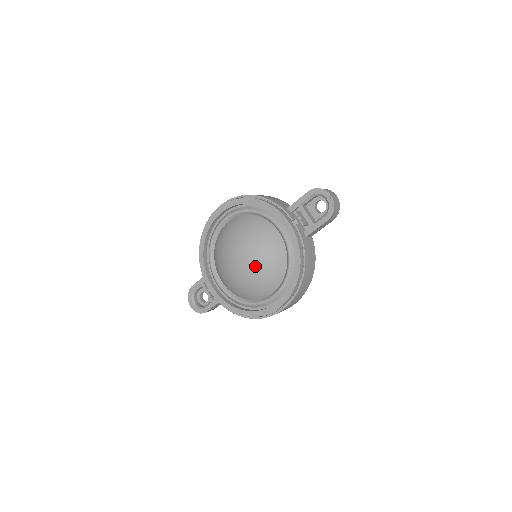
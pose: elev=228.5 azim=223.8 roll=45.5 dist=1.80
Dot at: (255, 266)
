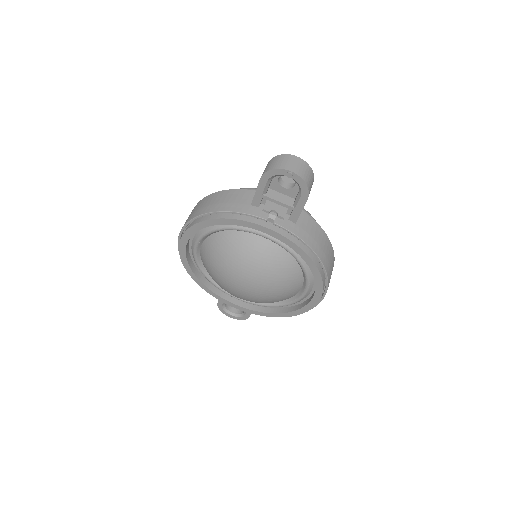
Dot at: (265, 286)
